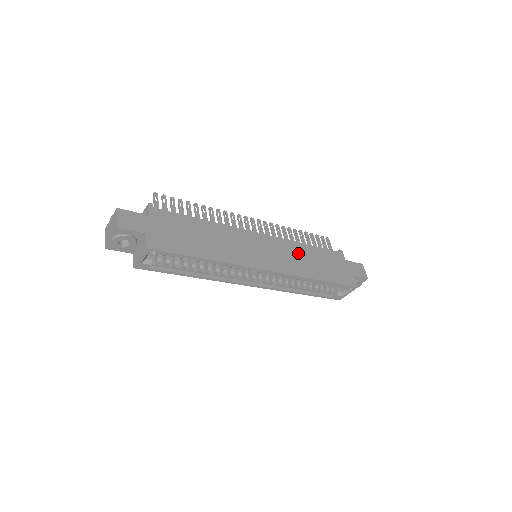
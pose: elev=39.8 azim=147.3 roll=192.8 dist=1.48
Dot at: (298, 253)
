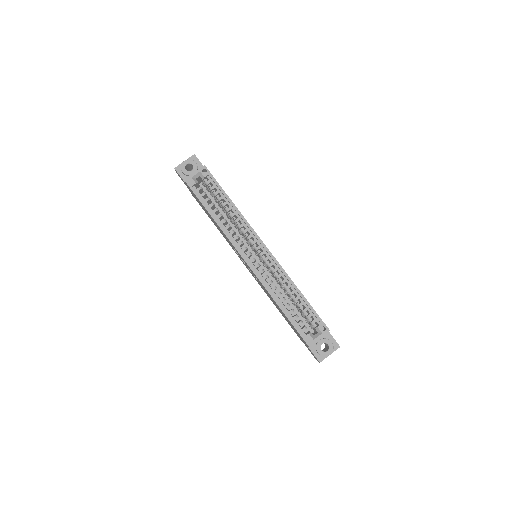
Dot at: occluded
